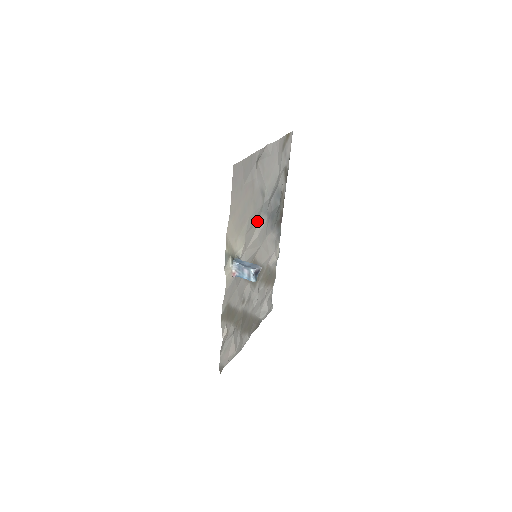
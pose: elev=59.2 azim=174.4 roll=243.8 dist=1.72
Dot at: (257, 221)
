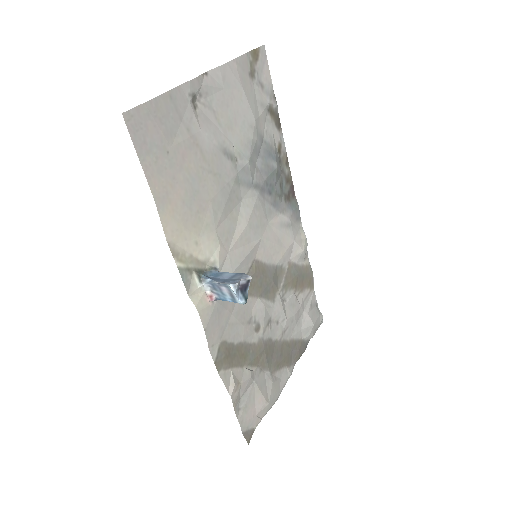
Dot at: (237, 202)
